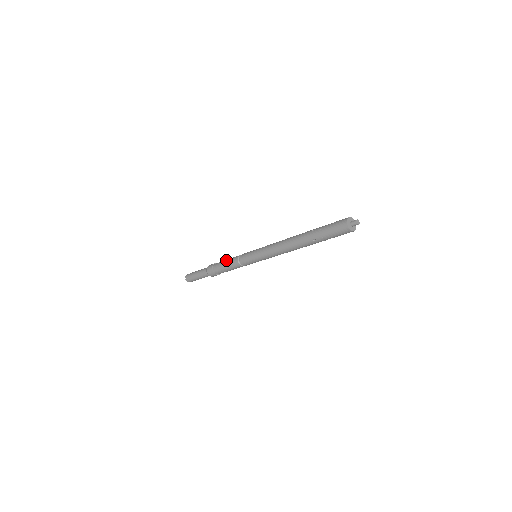
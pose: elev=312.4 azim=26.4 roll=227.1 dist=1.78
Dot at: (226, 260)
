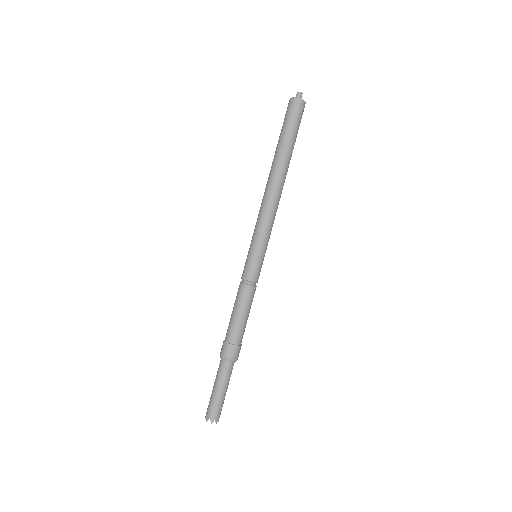
Dot at: occluded
